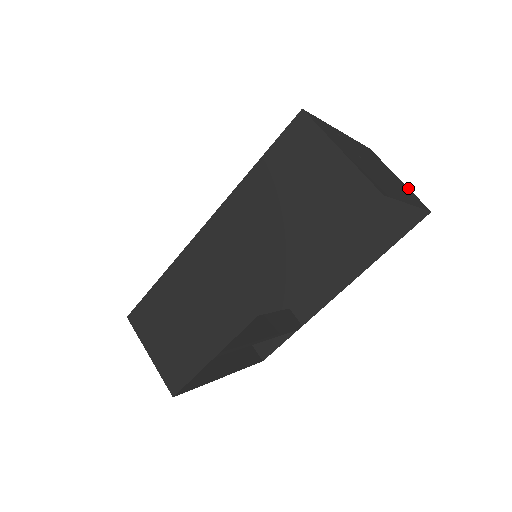
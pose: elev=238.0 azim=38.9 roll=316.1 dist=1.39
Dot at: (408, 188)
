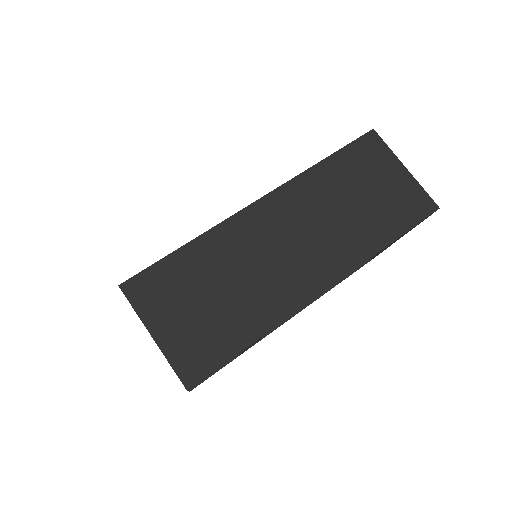
Dot at: occluded
